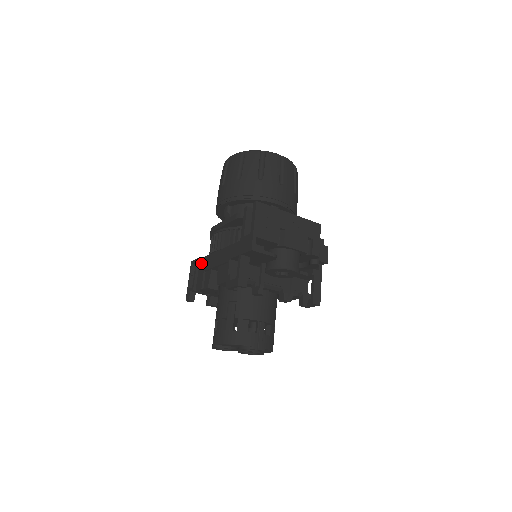
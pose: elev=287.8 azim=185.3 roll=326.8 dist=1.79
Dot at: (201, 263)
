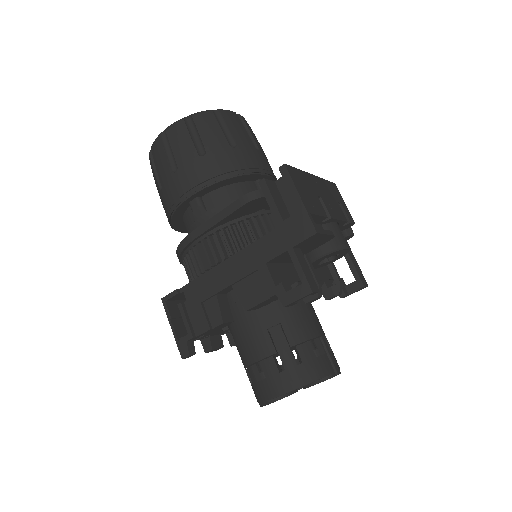
Dot at: (186, 294)
